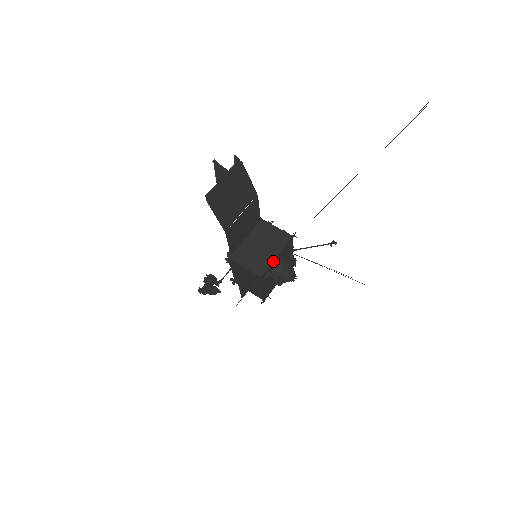
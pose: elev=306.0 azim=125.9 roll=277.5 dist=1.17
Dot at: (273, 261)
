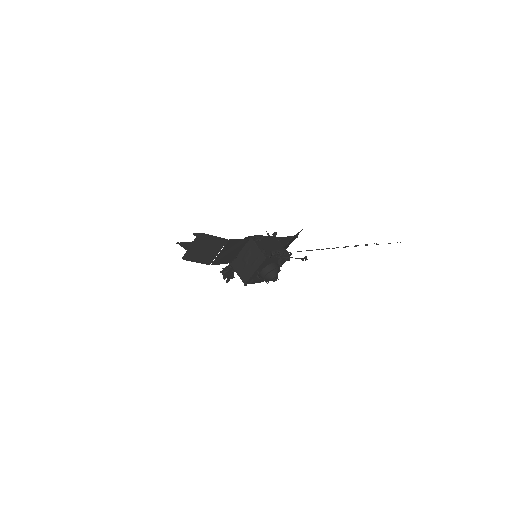
Dot at: (253, 275)
